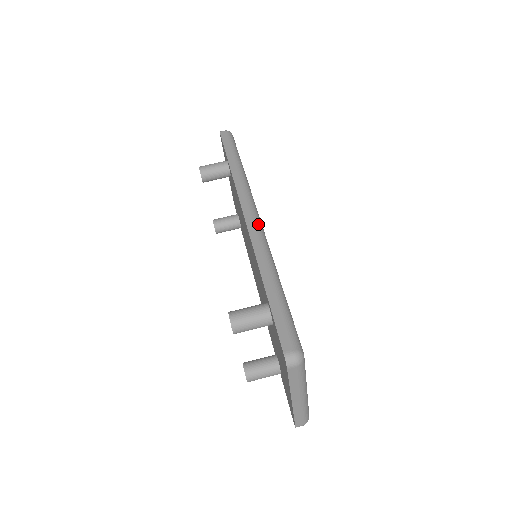
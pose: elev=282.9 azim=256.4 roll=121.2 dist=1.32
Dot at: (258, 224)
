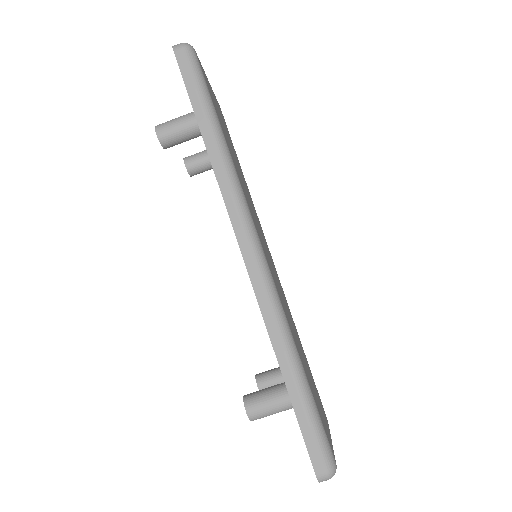
Dot at: (263, 269)
